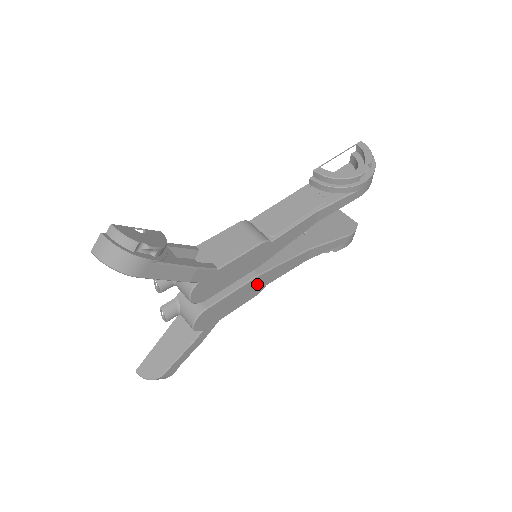
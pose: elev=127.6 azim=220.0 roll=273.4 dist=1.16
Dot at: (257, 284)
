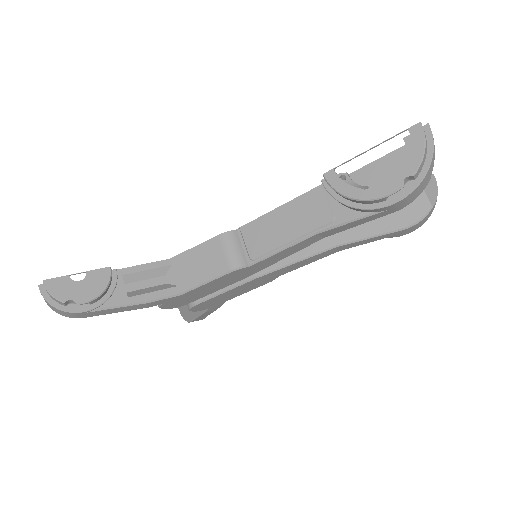
Dot at: (260, 280)
